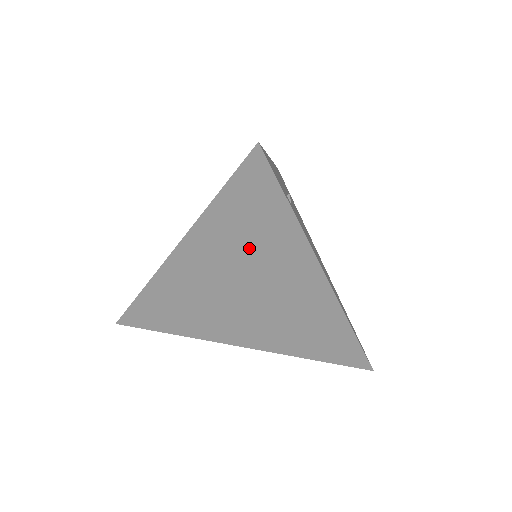
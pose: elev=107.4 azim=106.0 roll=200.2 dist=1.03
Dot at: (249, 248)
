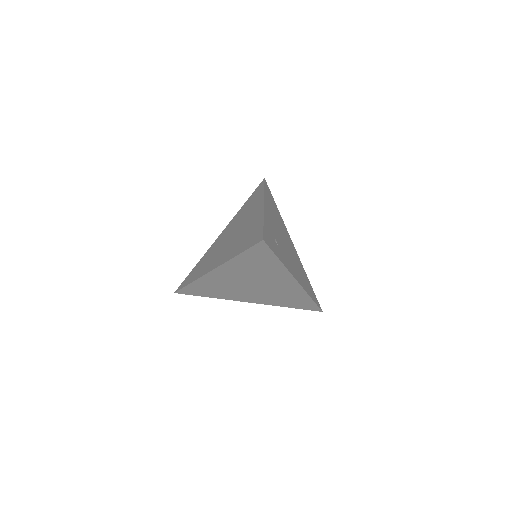
Dot at: (256, 270)
